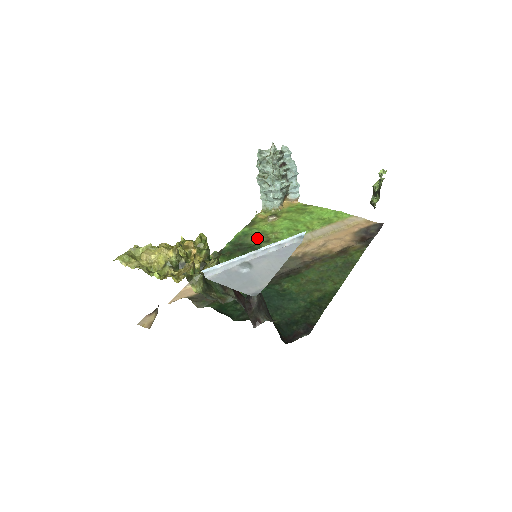
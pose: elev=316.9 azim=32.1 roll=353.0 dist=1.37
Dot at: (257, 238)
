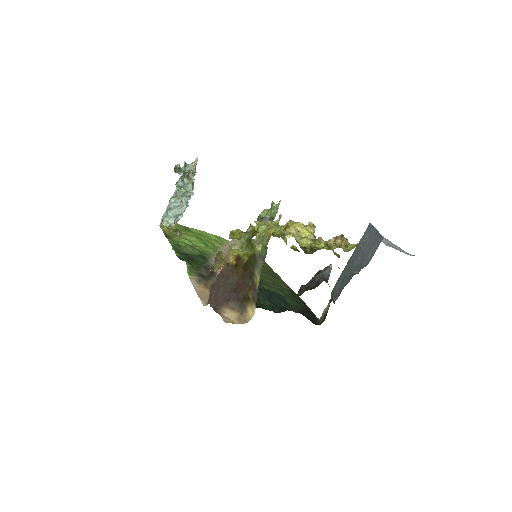
Dot at: (191, 249)
